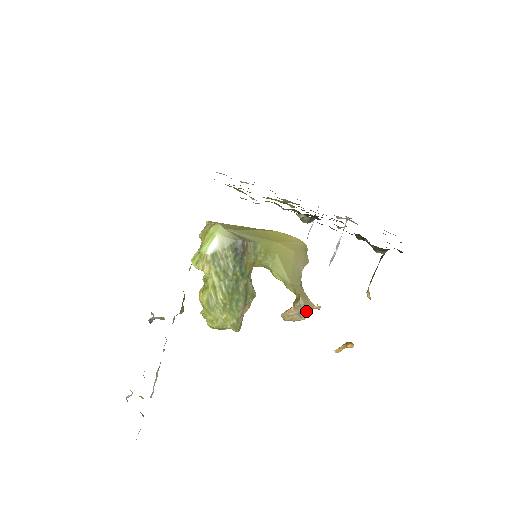
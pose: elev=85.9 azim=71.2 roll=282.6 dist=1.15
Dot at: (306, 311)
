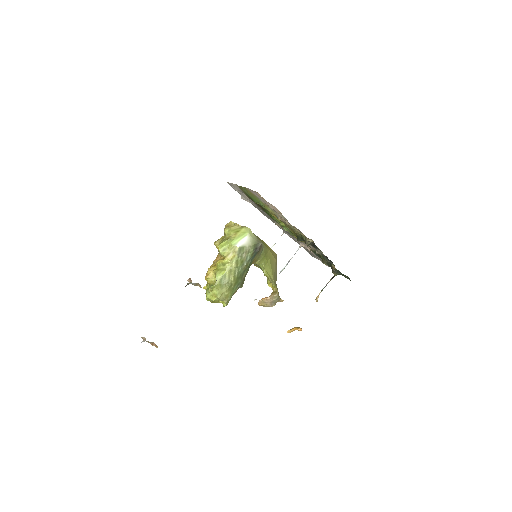
Dot at: (276, 301)
